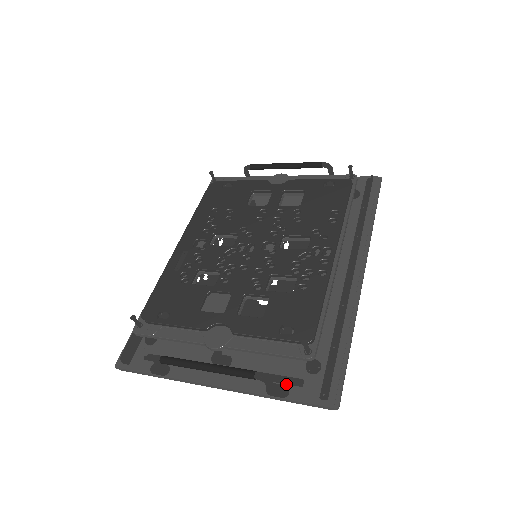
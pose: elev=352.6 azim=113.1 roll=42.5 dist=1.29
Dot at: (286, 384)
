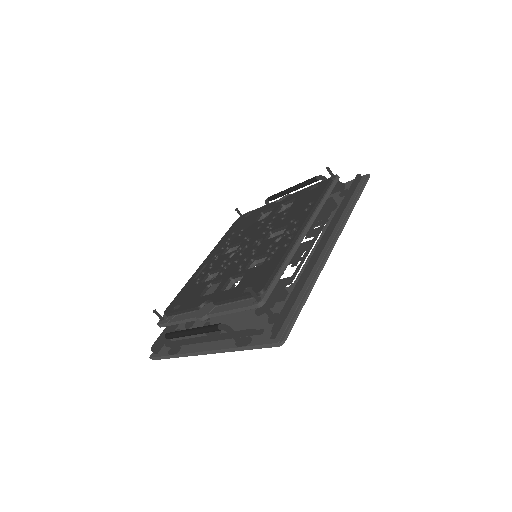
Dot at: (251, 336)
